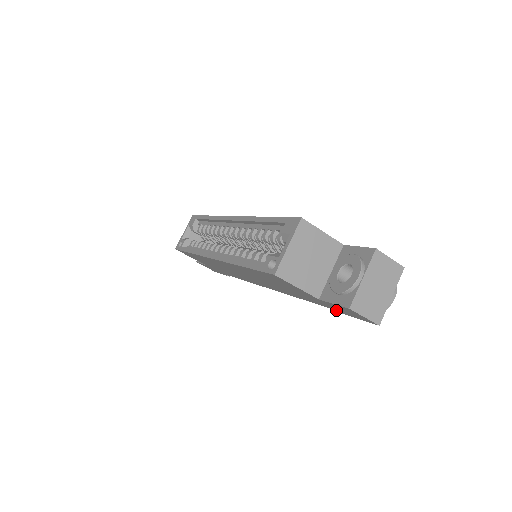
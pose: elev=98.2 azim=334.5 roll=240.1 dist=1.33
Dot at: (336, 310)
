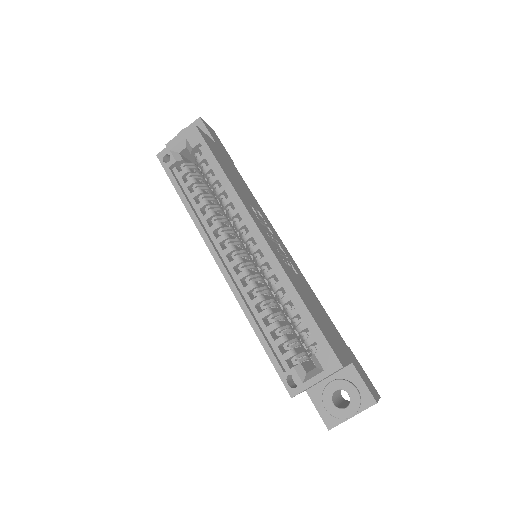
Dot at: occluded
